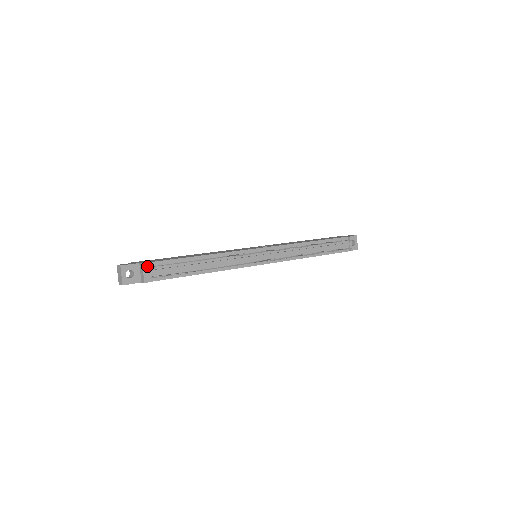
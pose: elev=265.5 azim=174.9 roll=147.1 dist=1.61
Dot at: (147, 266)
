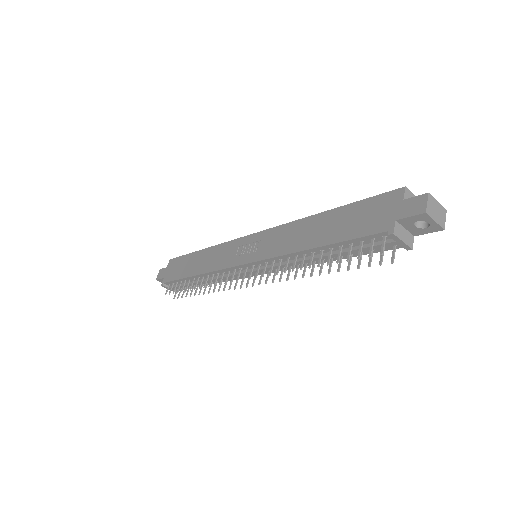
Dot at: (167, 284)
